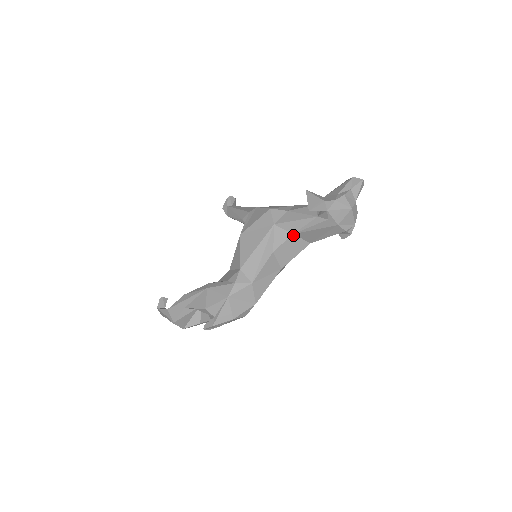
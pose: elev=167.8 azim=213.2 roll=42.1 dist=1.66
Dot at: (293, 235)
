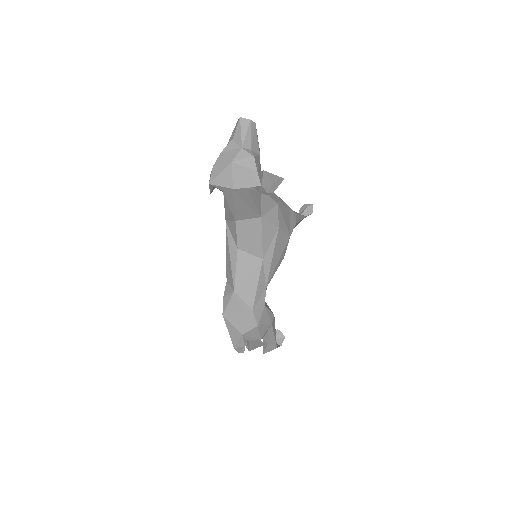
Dot at: (237, 221)
